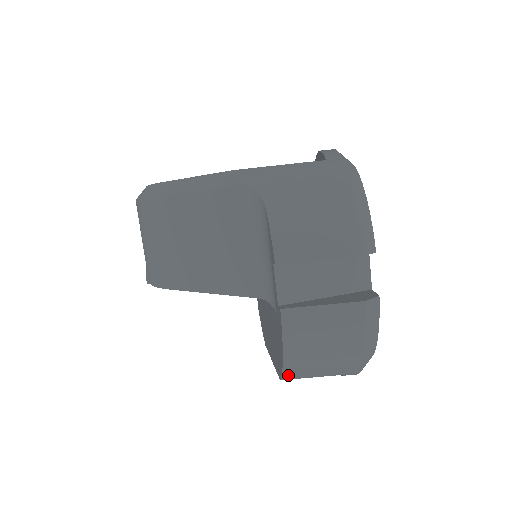
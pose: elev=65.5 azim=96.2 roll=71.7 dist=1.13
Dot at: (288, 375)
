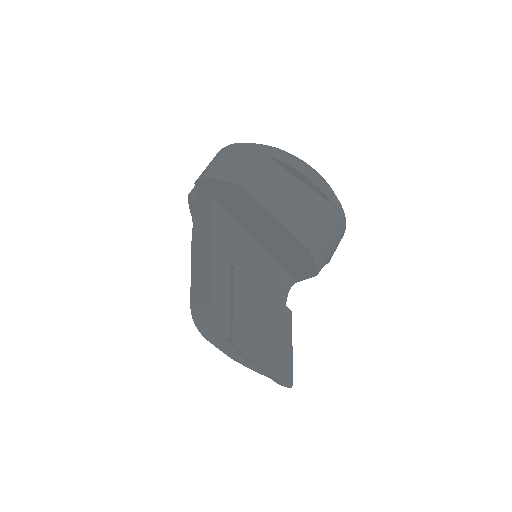
Dot at: (234, 179)
